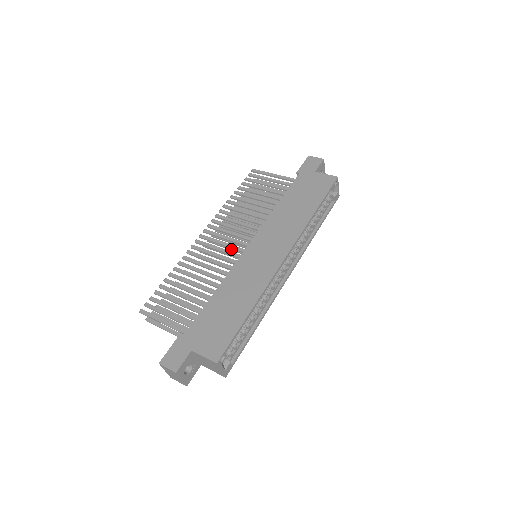
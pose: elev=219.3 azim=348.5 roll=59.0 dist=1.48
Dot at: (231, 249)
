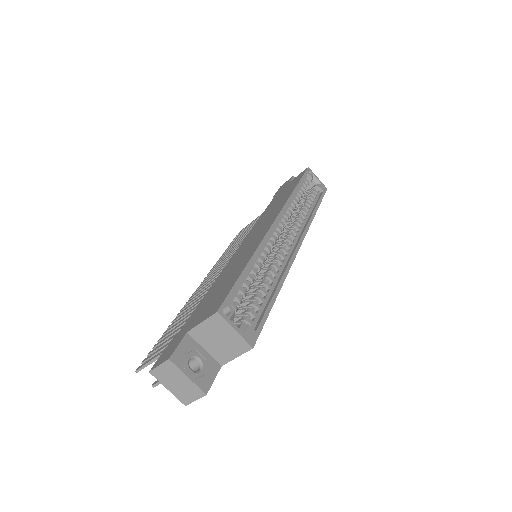
Dot at: occluded
